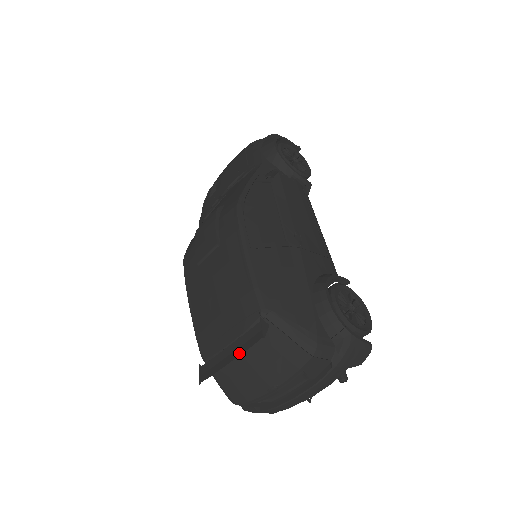
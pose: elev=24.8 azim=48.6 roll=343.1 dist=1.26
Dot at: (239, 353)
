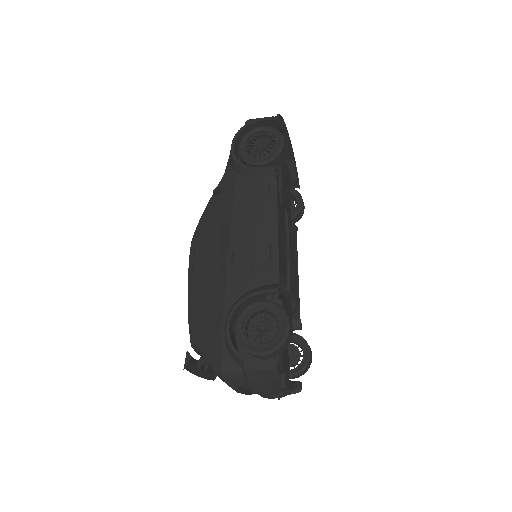
Dot at: (194, 372)
